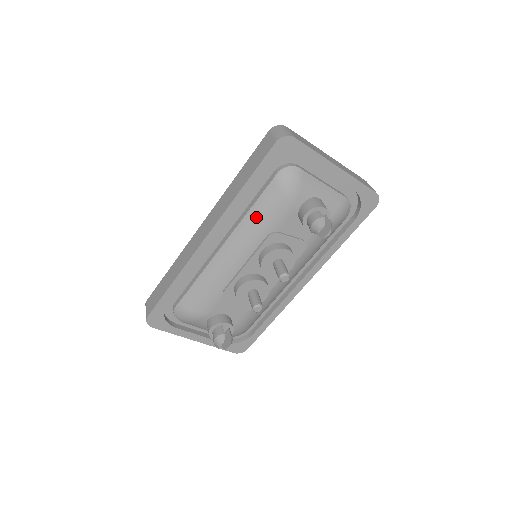
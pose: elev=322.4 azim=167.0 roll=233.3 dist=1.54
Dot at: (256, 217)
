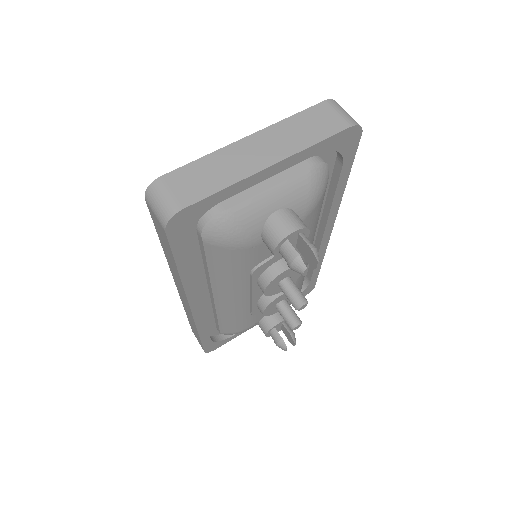
Dot at: (221, 273)
